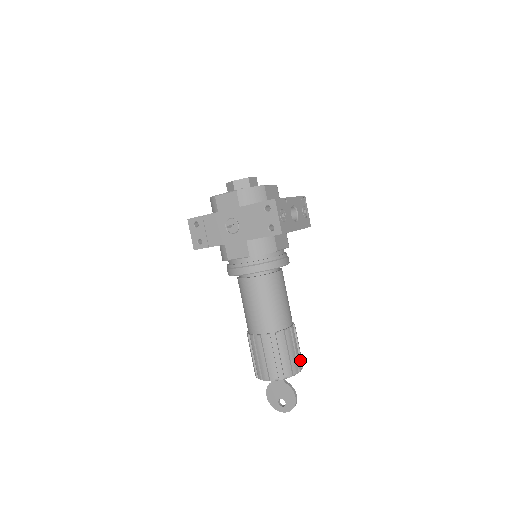
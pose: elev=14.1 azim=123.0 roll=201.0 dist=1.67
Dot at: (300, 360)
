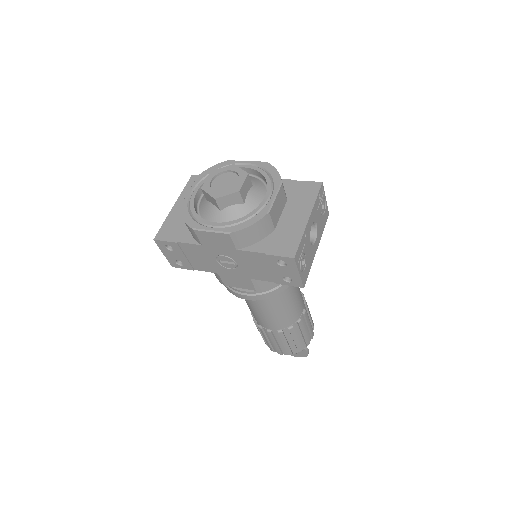
Dot at: (312, 325)
